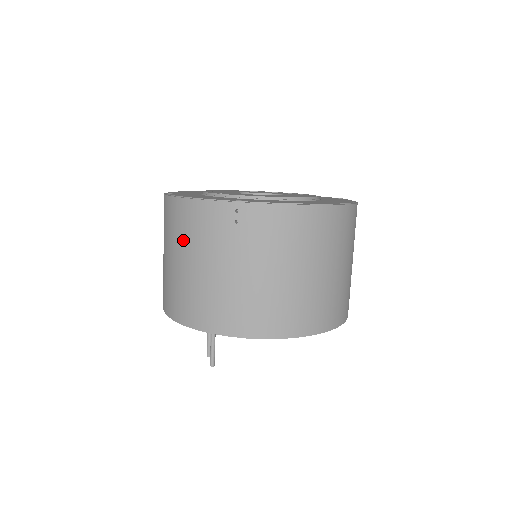
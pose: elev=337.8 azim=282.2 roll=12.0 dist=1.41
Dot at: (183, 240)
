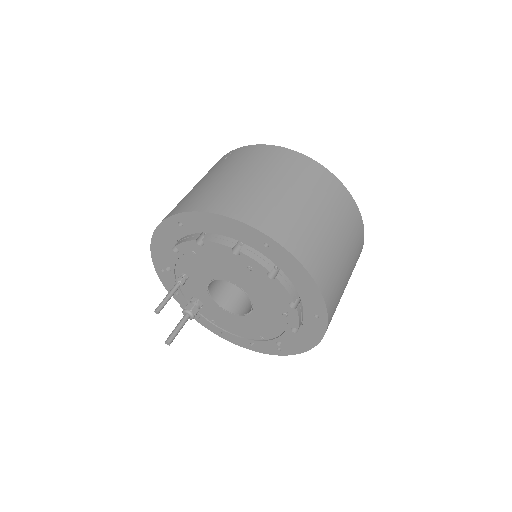
Dot at: occluded
